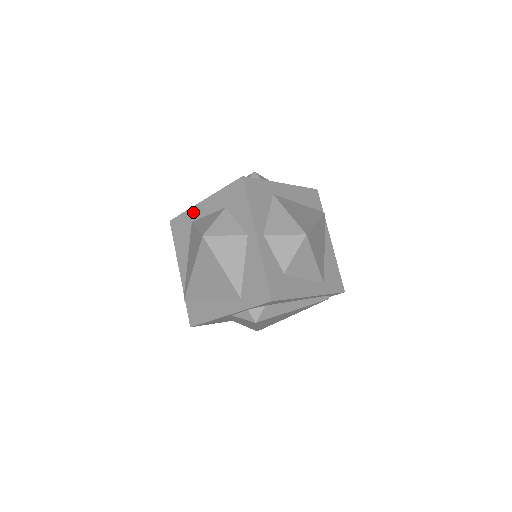
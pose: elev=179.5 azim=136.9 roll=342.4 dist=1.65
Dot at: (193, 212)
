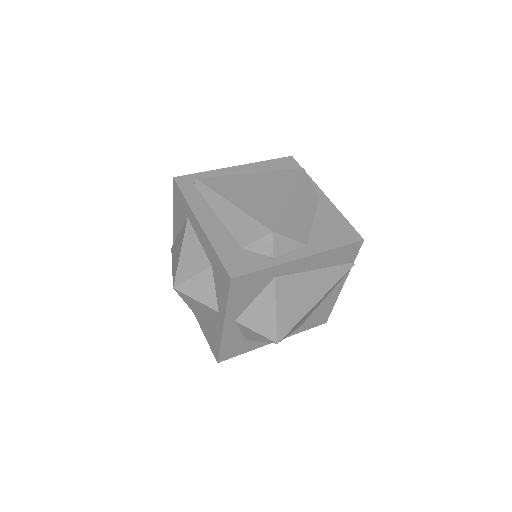
Dot at: (190, 214)
